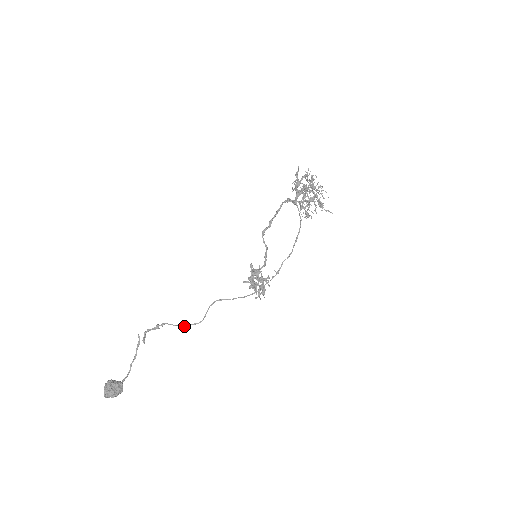
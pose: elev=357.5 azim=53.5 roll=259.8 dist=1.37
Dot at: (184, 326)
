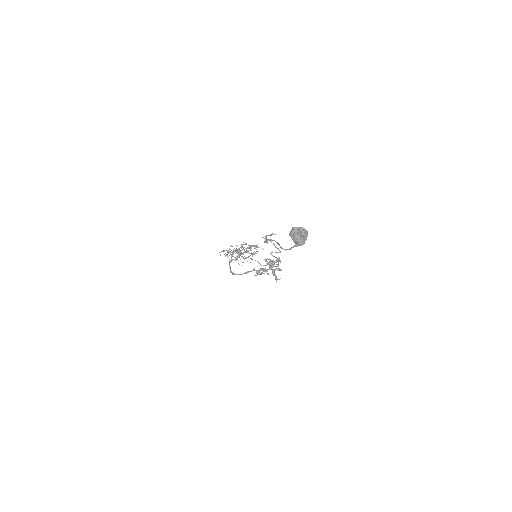
Dot at: occluded
